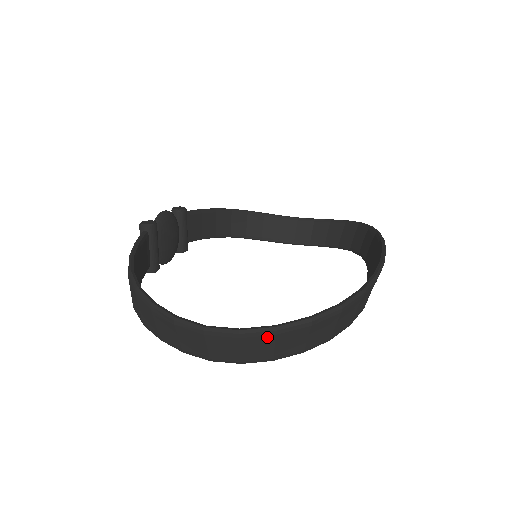
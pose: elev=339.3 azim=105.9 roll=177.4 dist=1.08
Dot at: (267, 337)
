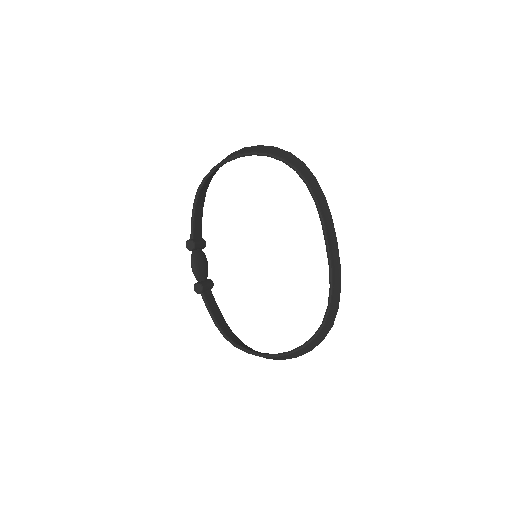
Dot at: (270, 147)
